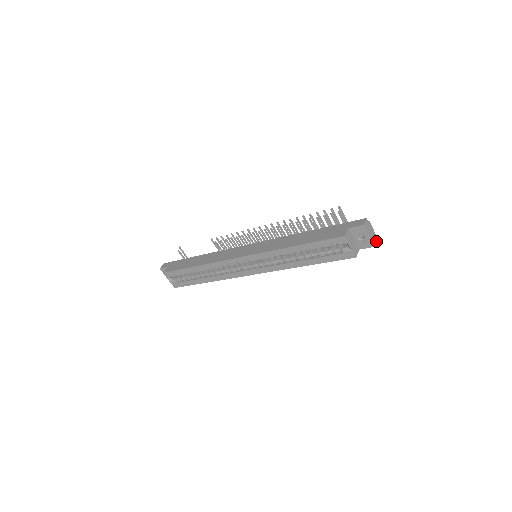
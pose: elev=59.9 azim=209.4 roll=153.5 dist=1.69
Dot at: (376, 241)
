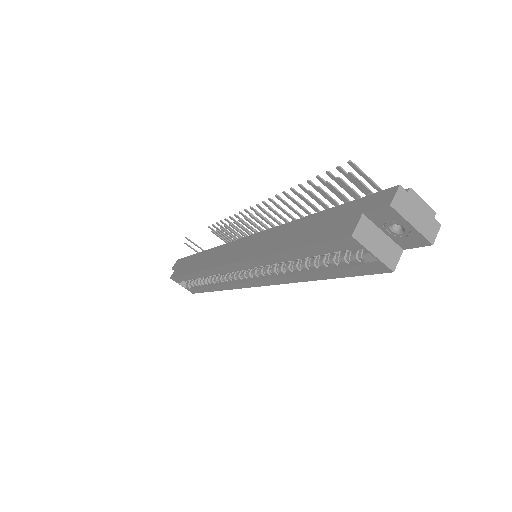
Dot at: (438, 228)
